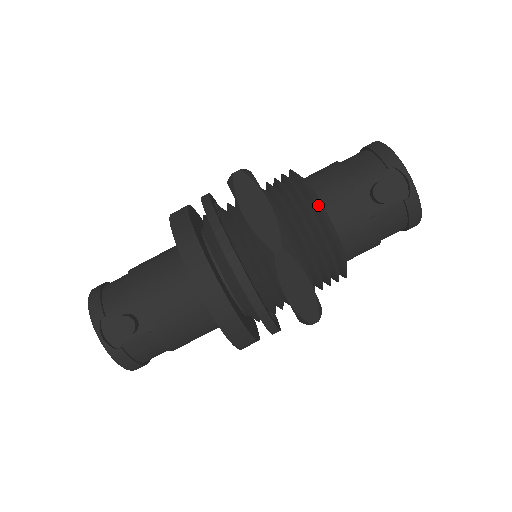
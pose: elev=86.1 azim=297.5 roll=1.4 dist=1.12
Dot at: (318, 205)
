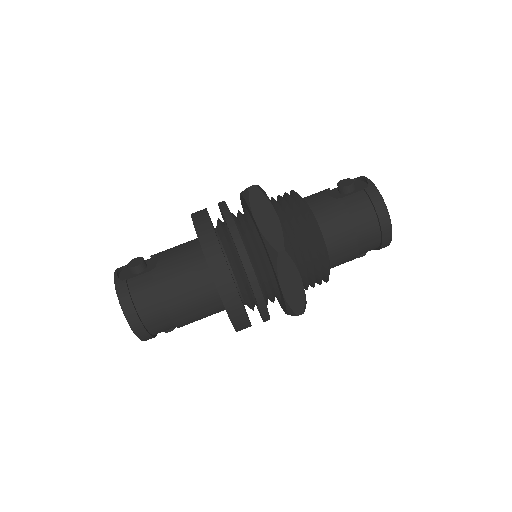
Dot at: occluded
